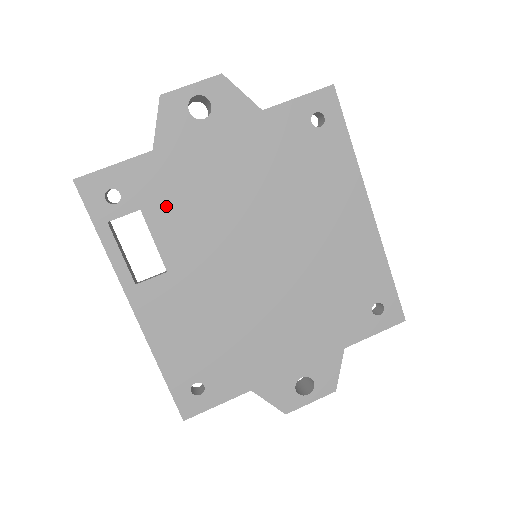
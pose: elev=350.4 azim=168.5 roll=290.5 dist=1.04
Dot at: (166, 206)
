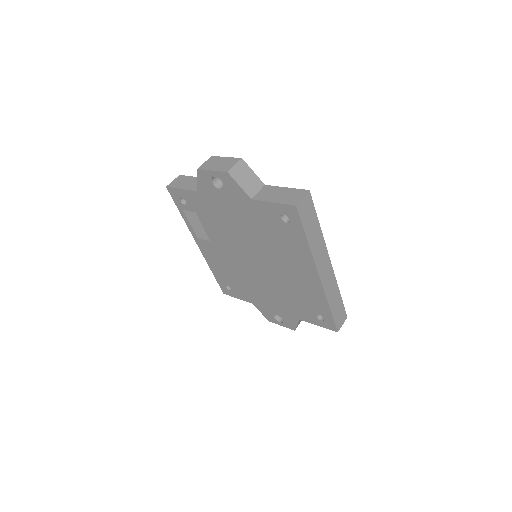
Dot at: (207, 217)
